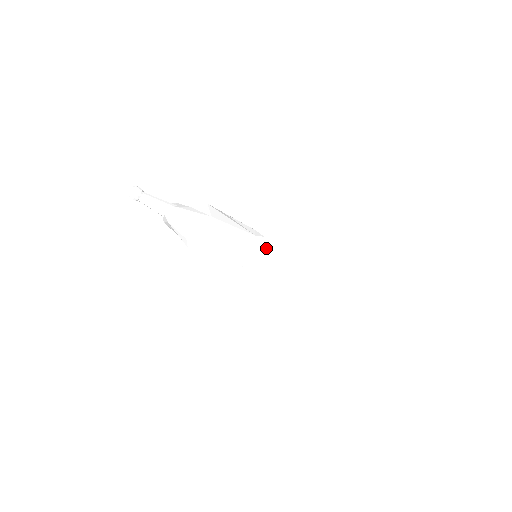
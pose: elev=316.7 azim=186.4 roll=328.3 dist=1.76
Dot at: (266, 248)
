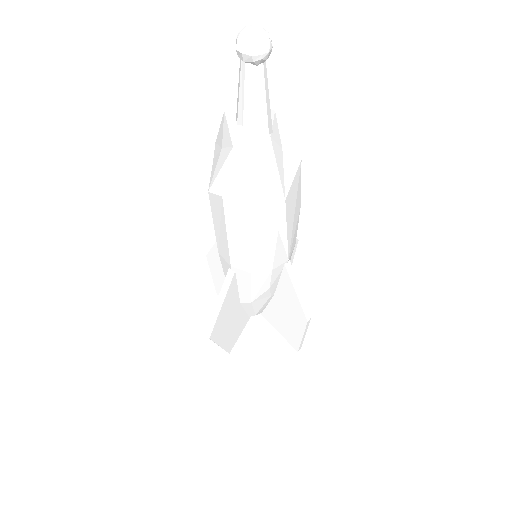
Dot at: (277, 278)
